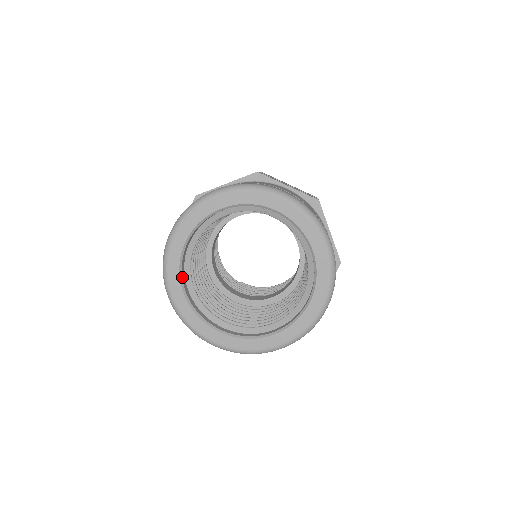
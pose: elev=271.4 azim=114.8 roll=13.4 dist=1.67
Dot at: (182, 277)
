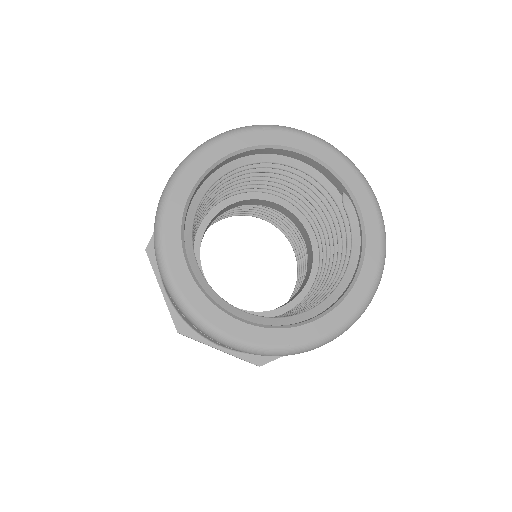
Dot at: (205, 177)
